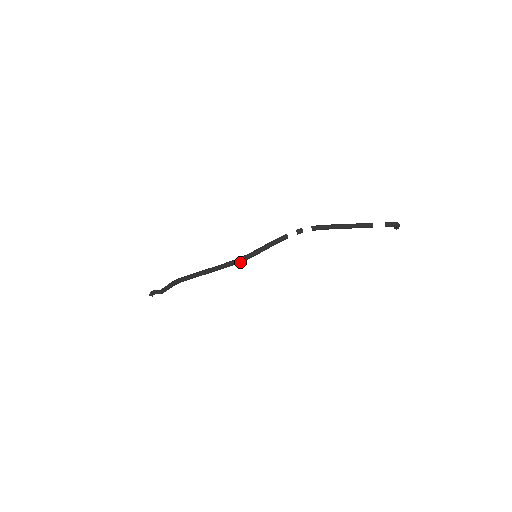
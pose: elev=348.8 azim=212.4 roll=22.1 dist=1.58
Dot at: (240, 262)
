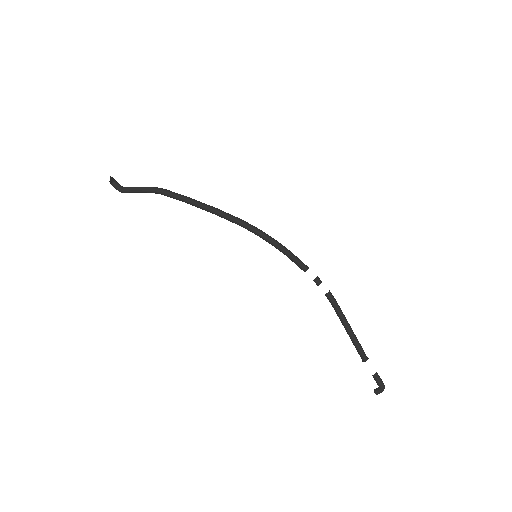
Dot at: (253, 230)
